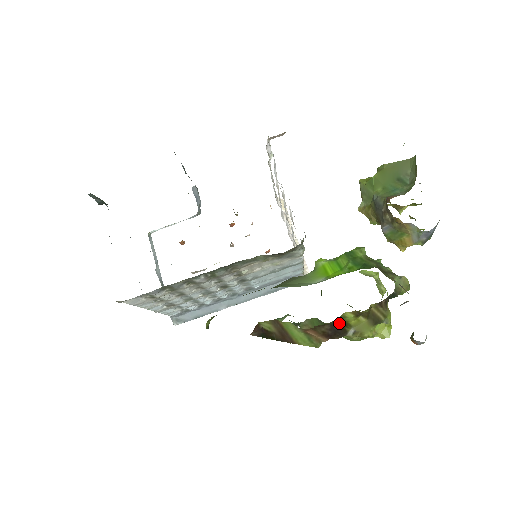
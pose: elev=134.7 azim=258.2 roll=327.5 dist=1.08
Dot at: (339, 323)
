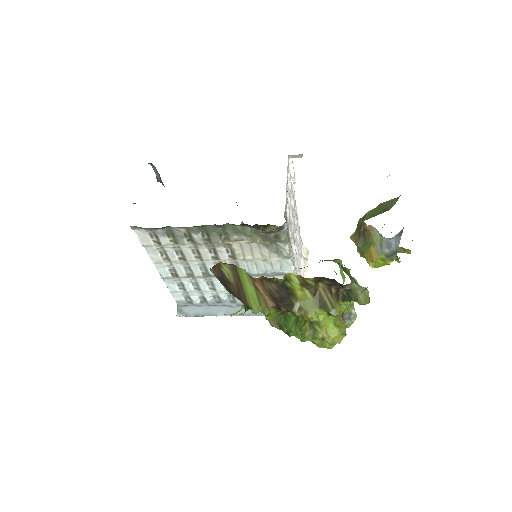
Dot at: (286, 289)
